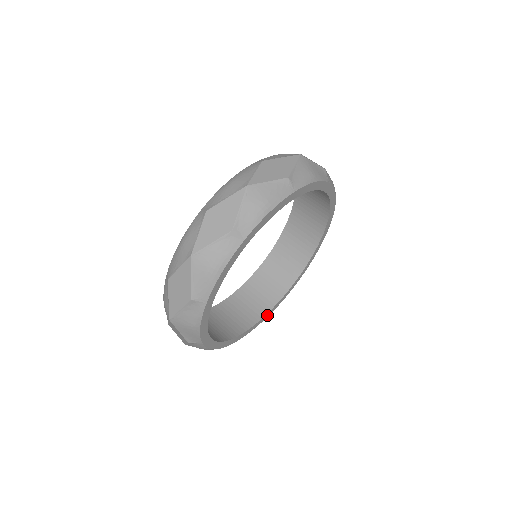
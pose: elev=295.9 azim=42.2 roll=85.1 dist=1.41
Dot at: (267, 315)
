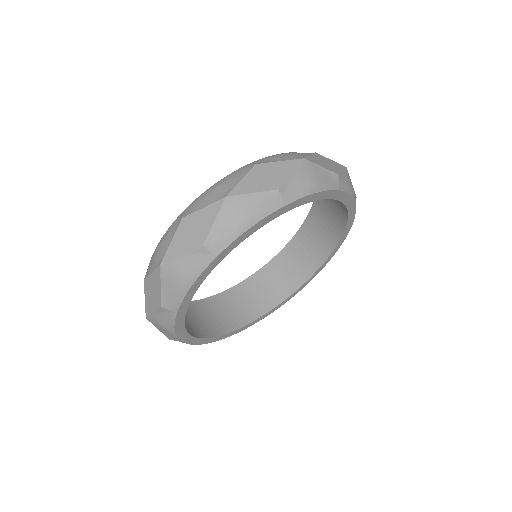
Dot at: (273, 310)
